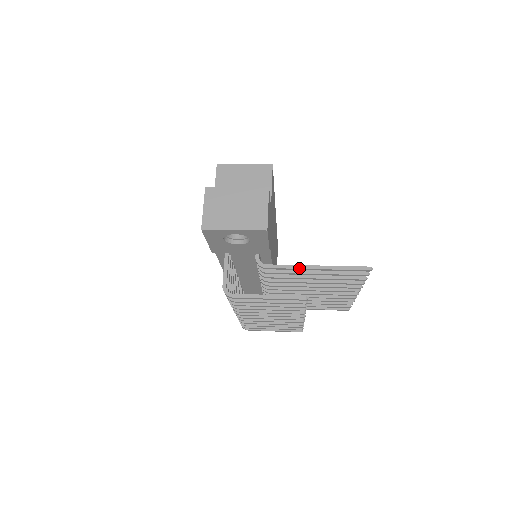
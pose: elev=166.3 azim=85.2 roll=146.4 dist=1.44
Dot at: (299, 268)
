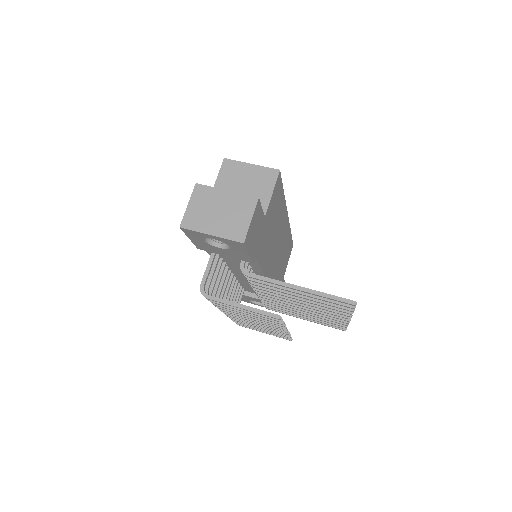
Dot at: (281, 284)
